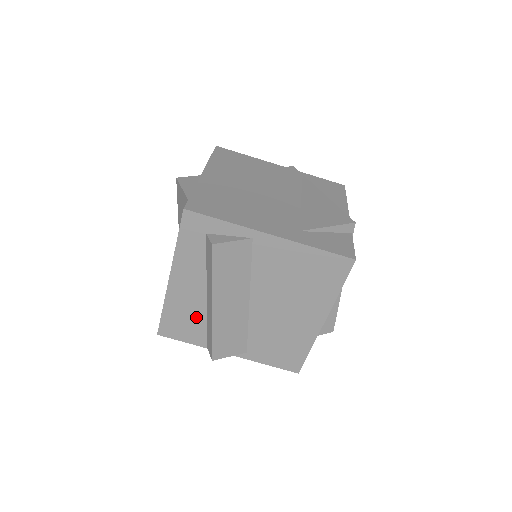
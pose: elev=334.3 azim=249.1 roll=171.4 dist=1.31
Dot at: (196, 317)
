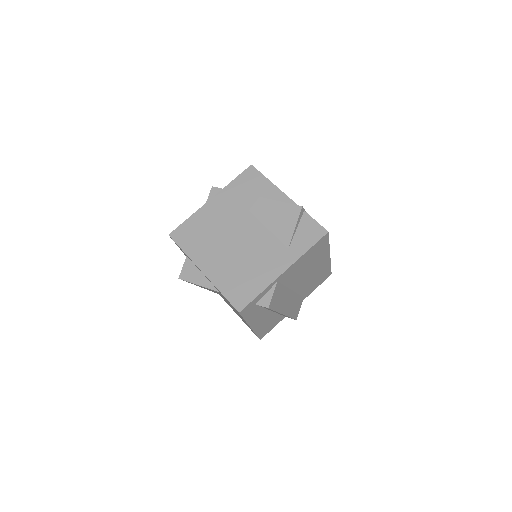
Dot at: (273, 319)
